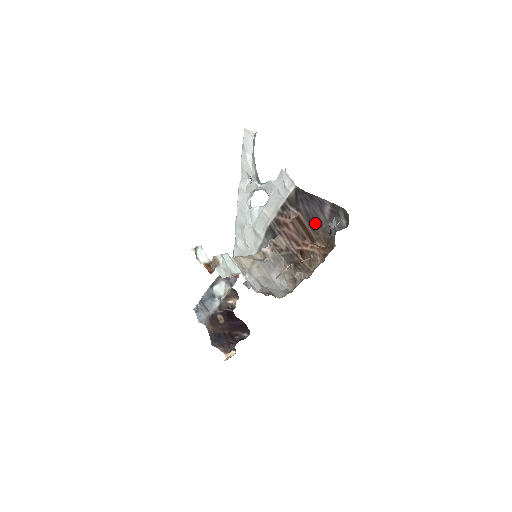
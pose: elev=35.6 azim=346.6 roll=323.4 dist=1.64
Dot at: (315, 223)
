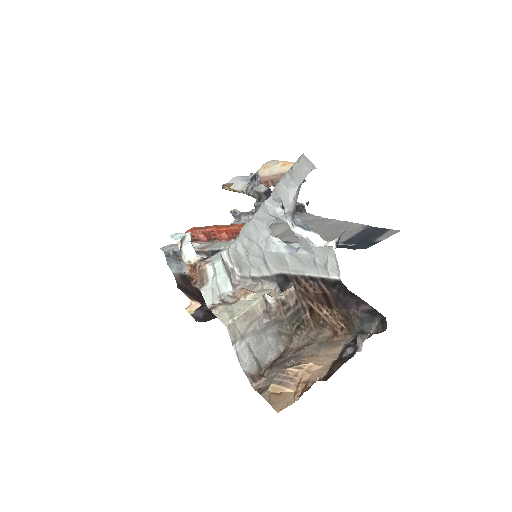
Dot at: (343, 305)
